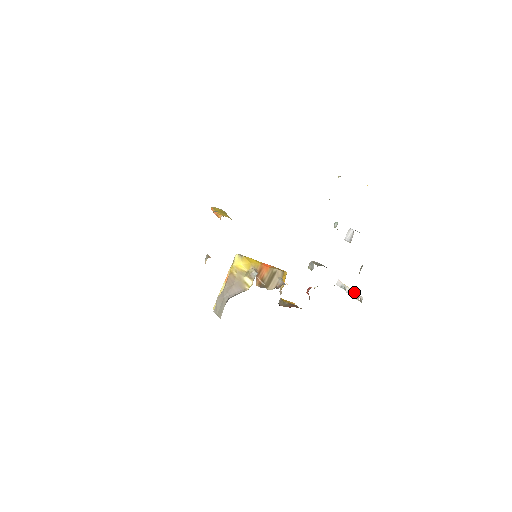
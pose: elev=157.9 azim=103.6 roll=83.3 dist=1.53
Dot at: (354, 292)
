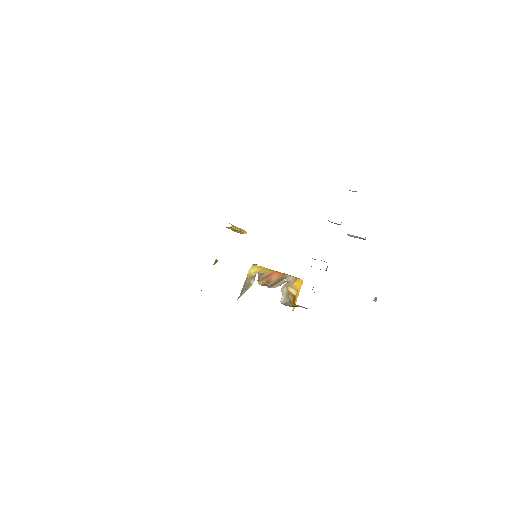
Dot at: occluded
